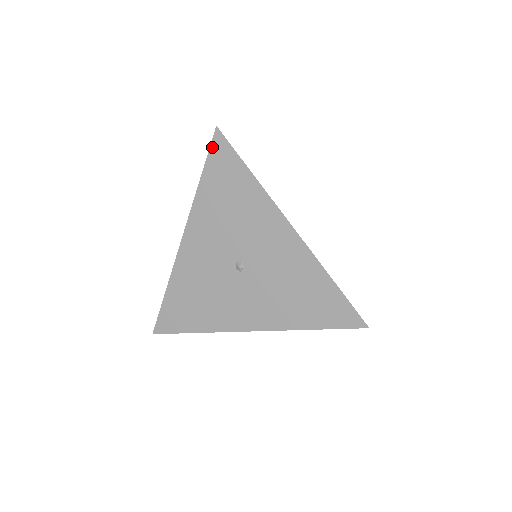
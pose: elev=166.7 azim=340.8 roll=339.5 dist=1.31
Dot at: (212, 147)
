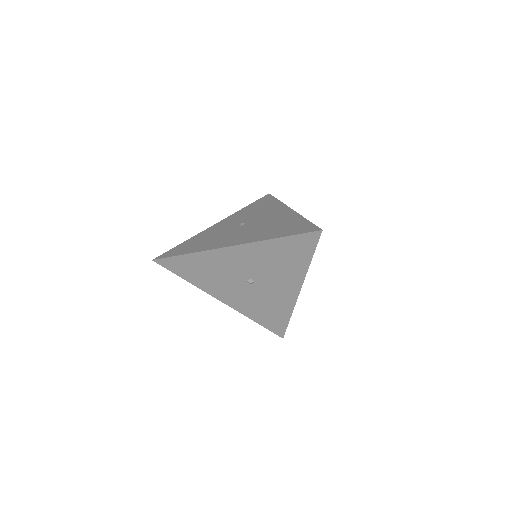
Dot at: (307, 234)
